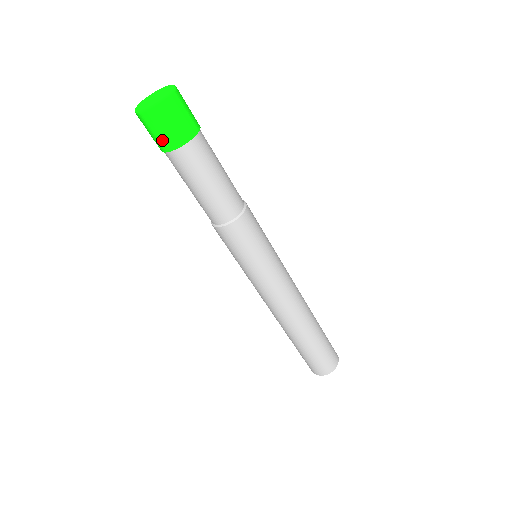
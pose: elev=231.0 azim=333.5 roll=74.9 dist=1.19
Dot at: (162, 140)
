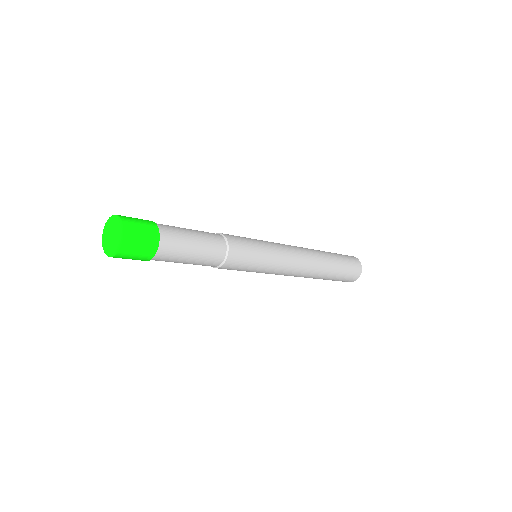
Dot at: (140, 259)
